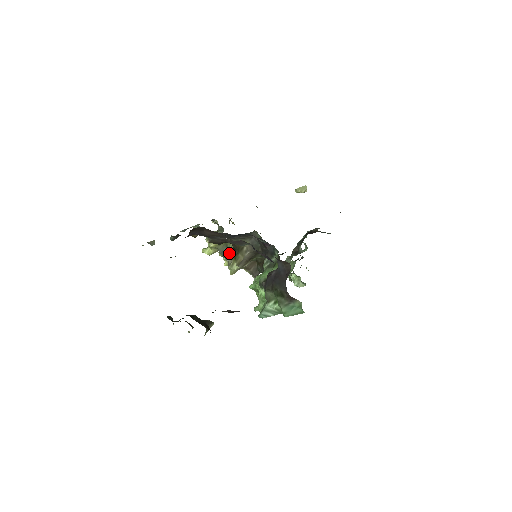
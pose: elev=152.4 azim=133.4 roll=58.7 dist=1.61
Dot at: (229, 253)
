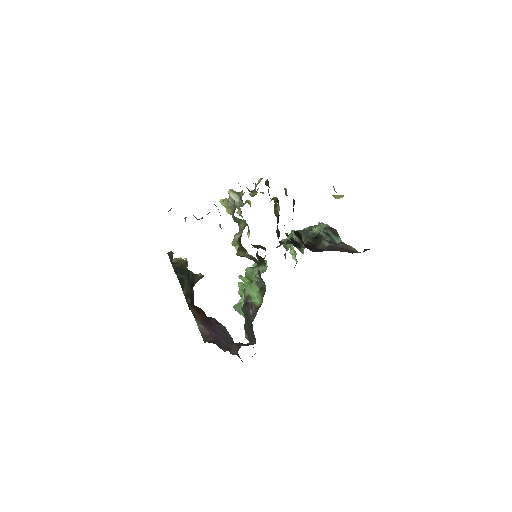
Dot at: (239, 228)
